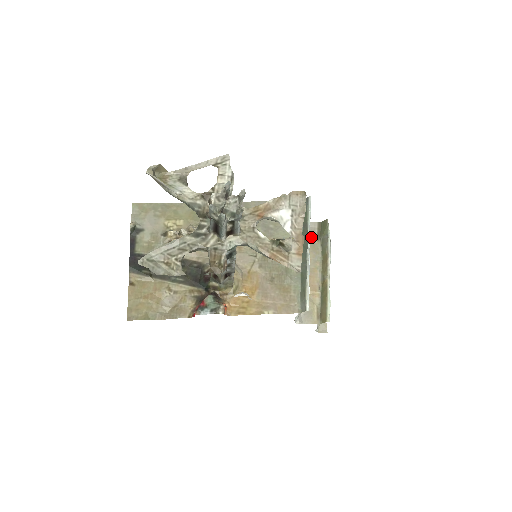
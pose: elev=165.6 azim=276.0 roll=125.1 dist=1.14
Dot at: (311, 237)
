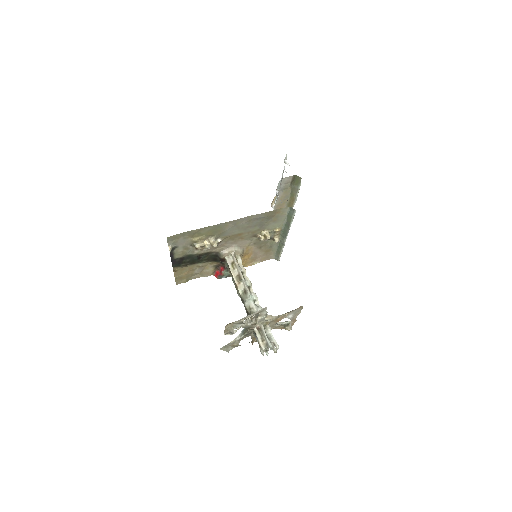
Dot at: (286, 186)
